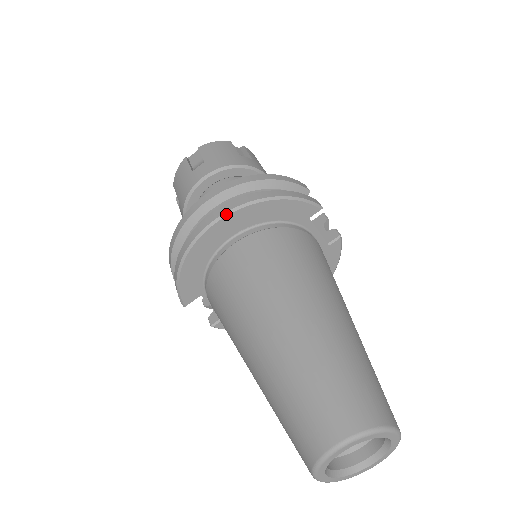
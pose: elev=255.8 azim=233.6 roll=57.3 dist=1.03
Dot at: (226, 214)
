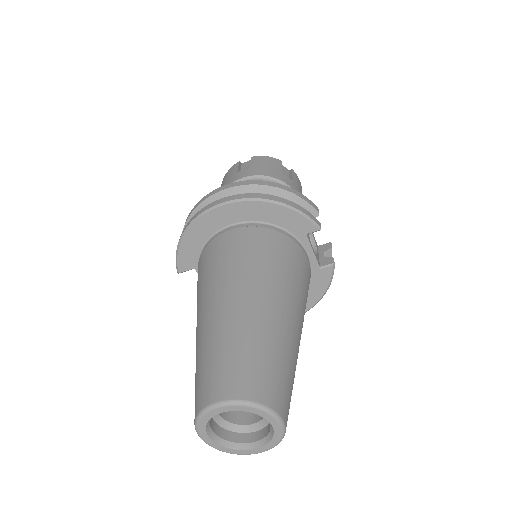
Dot at: (233, 201)
